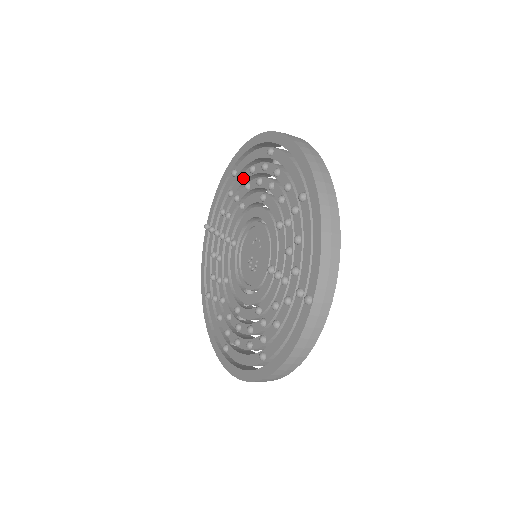
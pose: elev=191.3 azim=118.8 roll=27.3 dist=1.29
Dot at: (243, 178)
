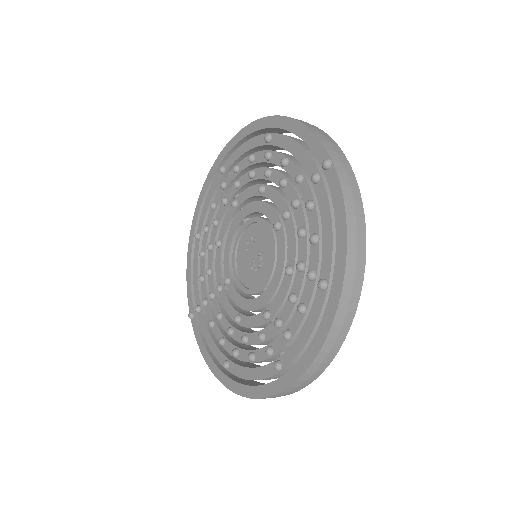
Dot at: (208, 226)
